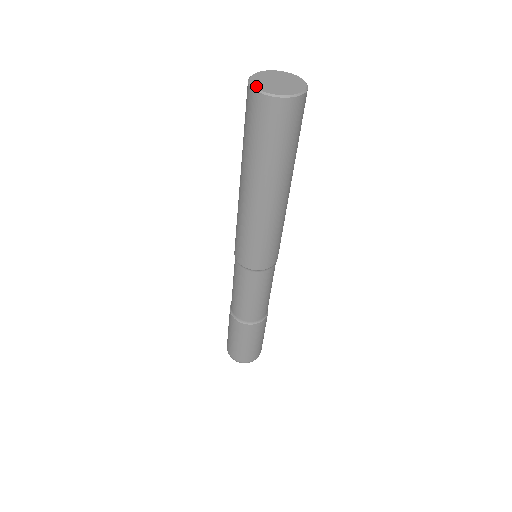
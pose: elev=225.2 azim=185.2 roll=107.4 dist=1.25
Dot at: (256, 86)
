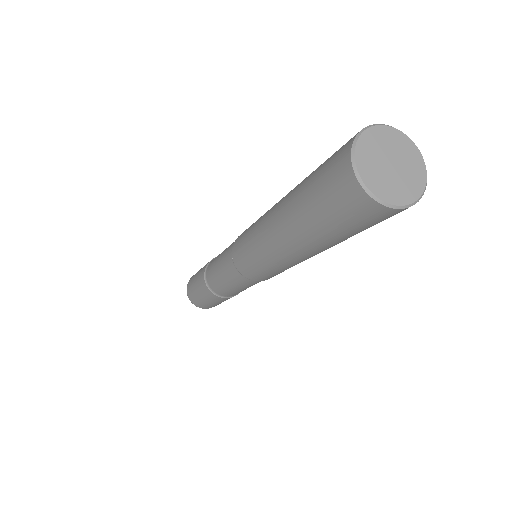
Dot at: (366, 181)
